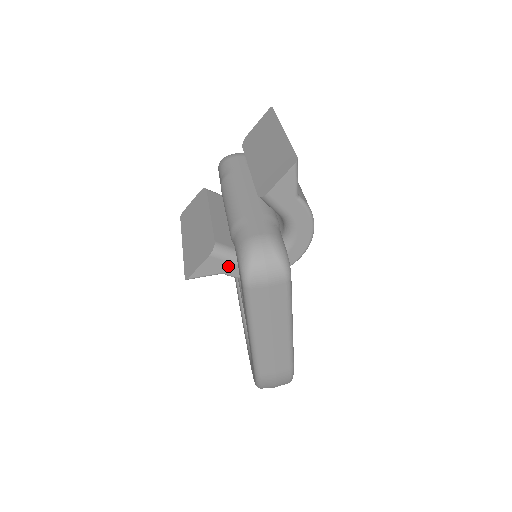
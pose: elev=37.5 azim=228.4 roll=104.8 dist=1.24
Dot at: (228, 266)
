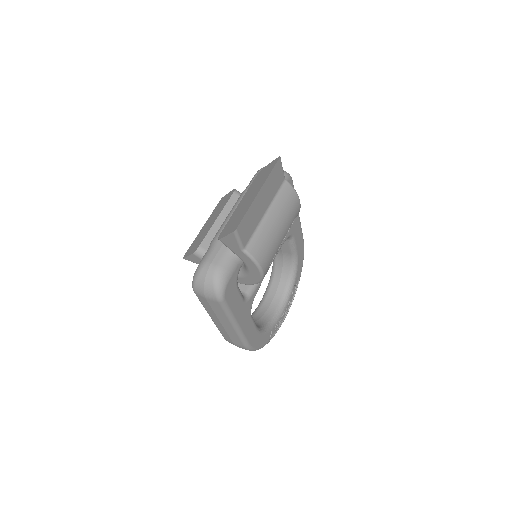
Dot at: occluded
